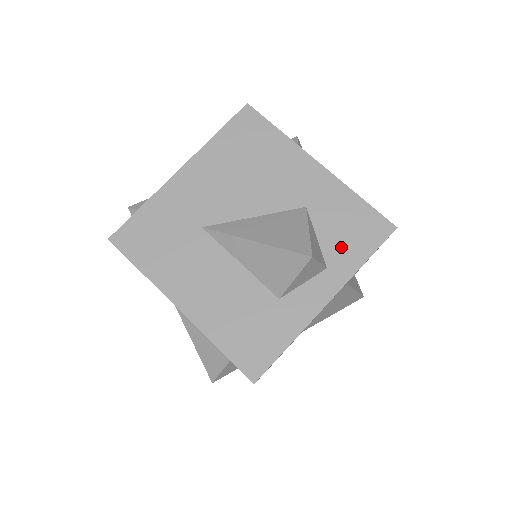
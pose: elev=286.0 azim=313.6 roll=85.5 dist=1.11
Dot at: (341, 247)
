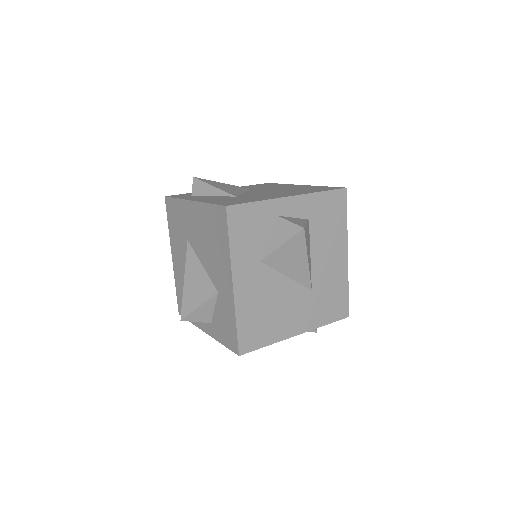
Dot at: (219, 326)
